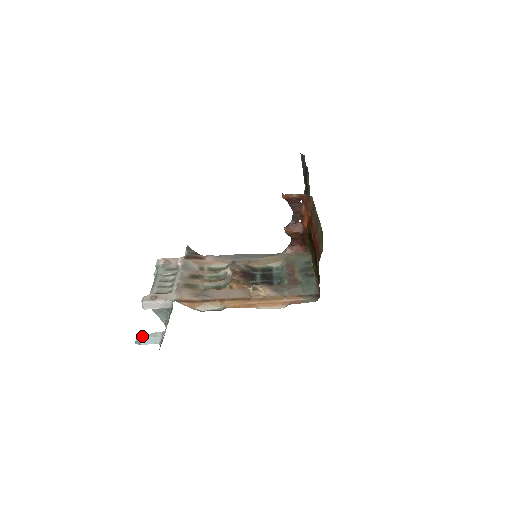
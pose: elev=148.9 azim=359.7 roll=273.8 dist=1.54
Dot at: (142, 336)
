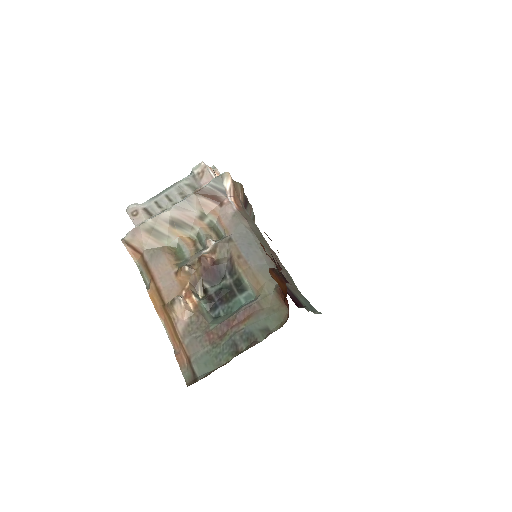
Dot at: occluded
